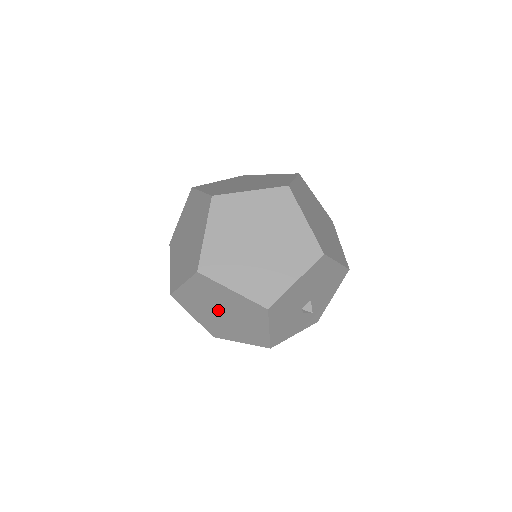
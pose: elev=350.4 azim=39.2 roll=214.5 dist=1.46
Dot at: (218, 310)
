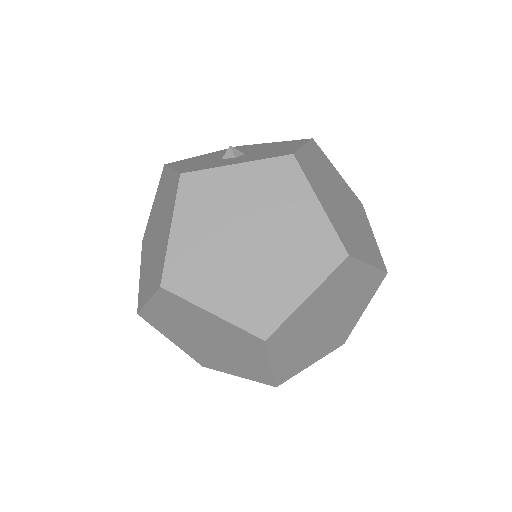
Dot at: occluded
